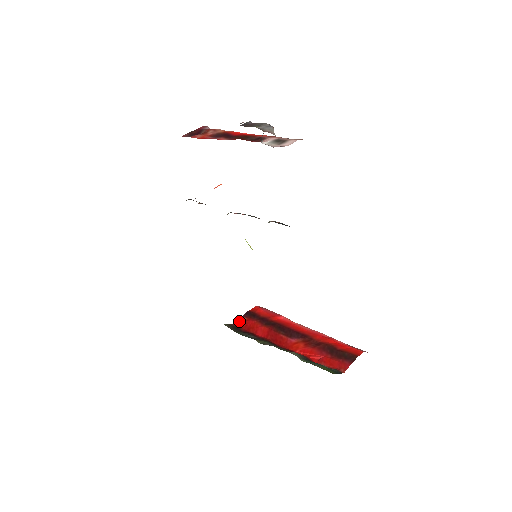
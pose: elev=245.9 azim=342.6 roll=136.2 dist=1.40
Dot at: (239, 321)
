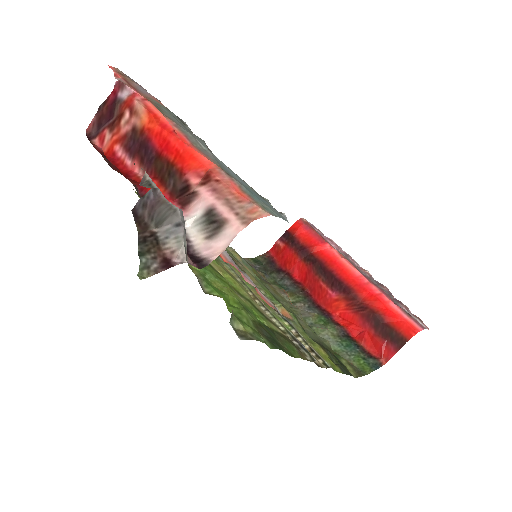
Dot at: (275, 248)
